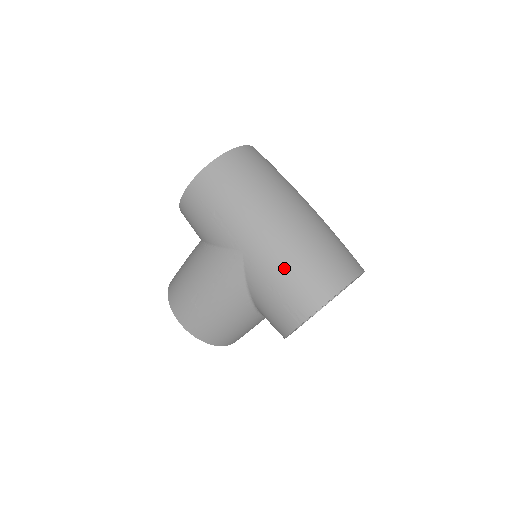
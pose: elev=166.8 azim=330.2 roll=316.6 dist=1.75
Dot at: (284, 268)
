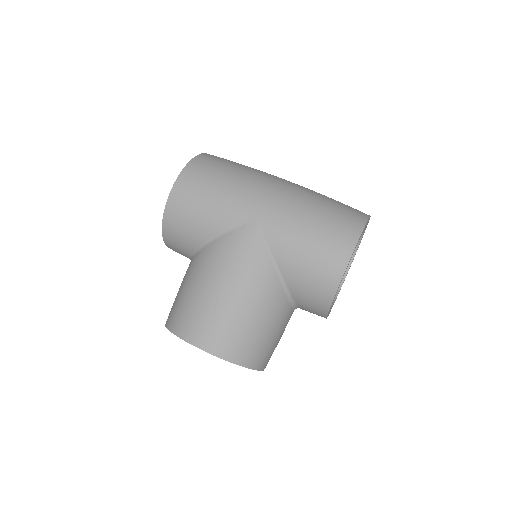
Dot at: (307, 216)
